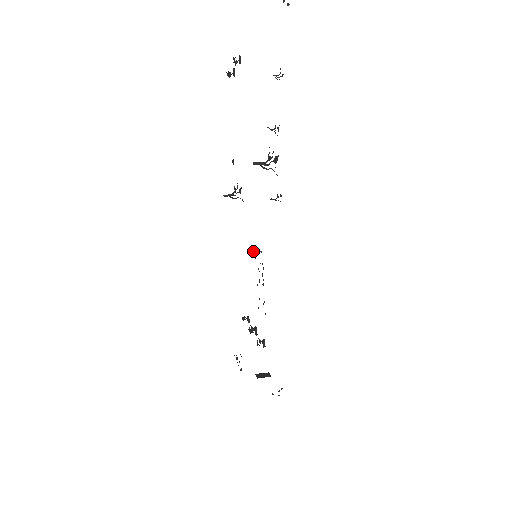
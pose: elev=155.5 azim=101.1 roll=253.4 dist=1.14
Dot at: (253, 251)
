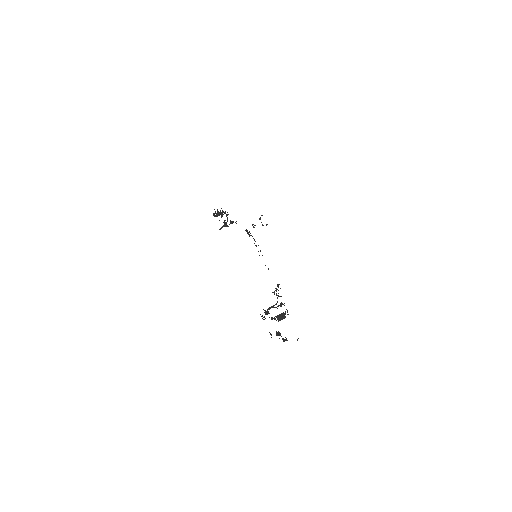
Dot at: occluded
